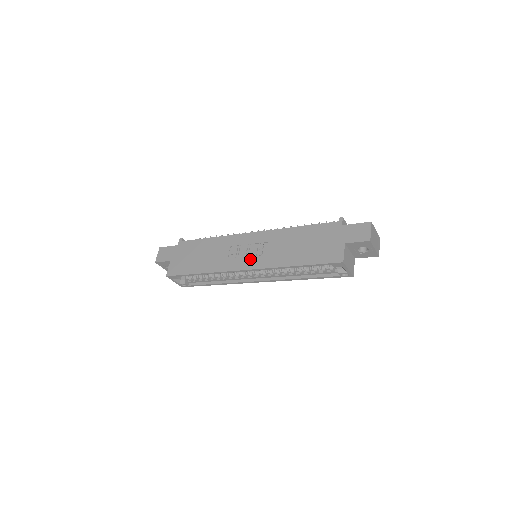
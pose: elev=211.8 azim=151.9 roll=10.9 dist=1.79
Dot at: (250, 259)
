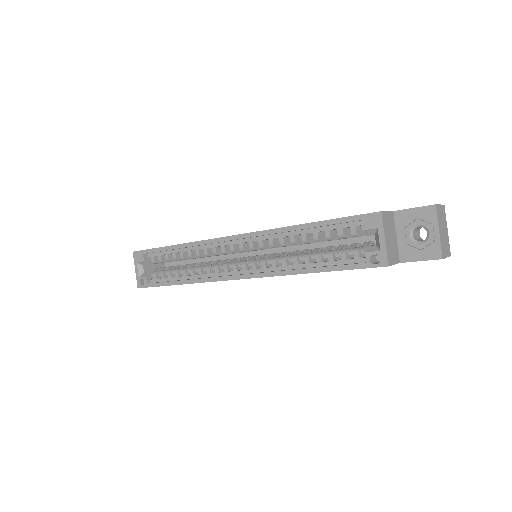
Dot at: occluded
